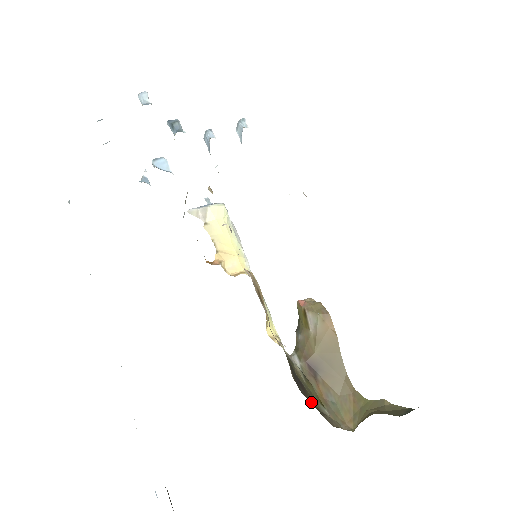
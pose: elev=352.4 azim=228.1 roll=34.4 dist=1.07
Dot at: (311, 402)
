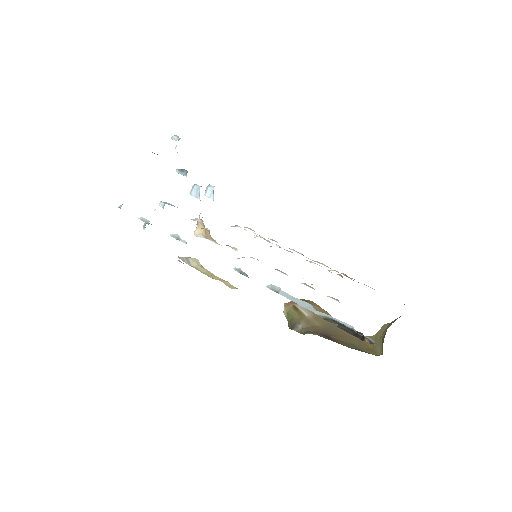
Dot at: occluded
